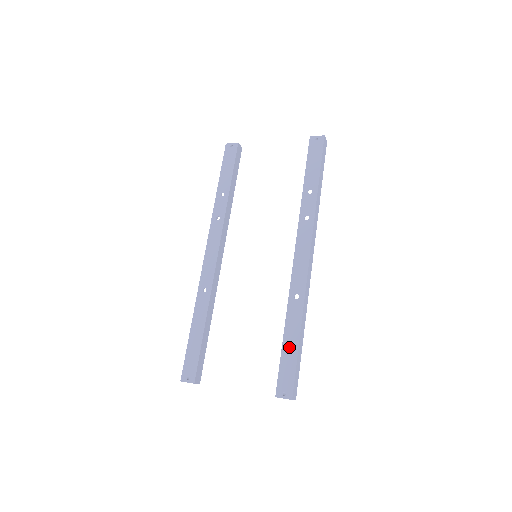
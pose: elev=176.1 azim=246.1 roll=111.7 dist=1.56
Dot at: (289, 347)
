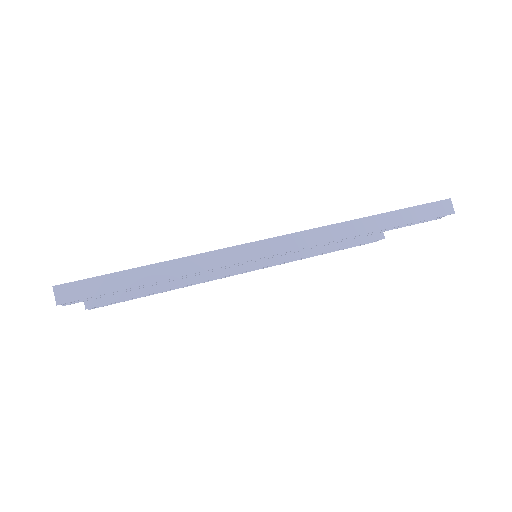
Dot at: occluded
